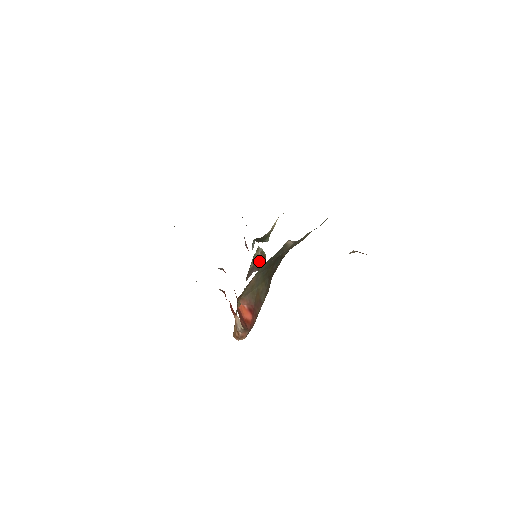
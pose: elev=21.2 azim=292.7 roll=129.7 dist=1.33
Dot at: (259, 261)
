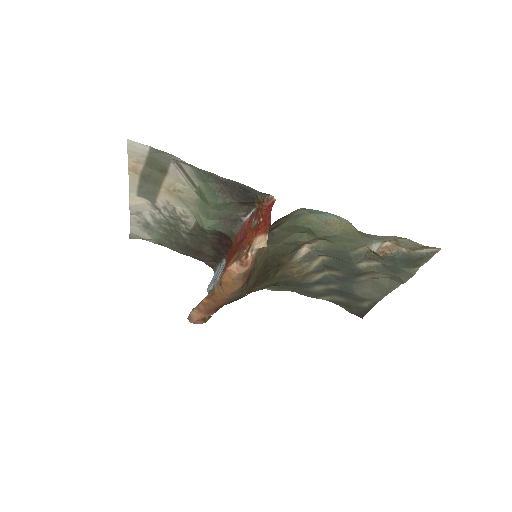
Dot at: occluded
